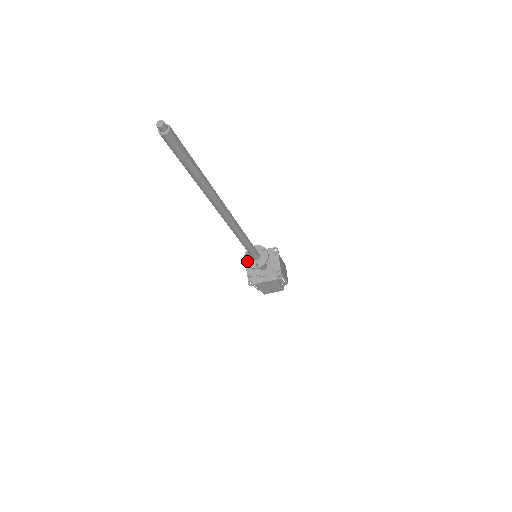
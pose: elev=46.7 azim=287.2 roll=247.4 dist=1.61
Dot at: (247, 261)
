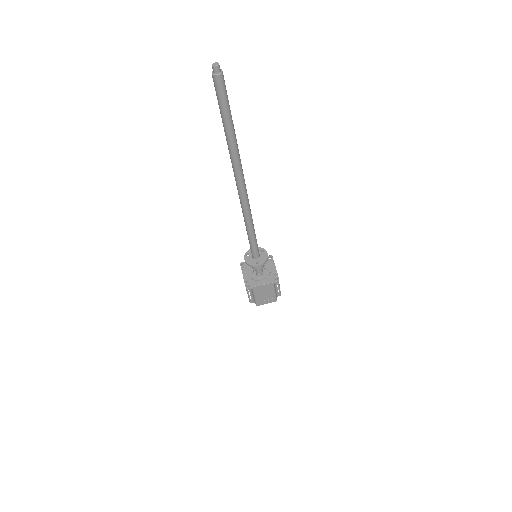
Dot at: (247, 260)
